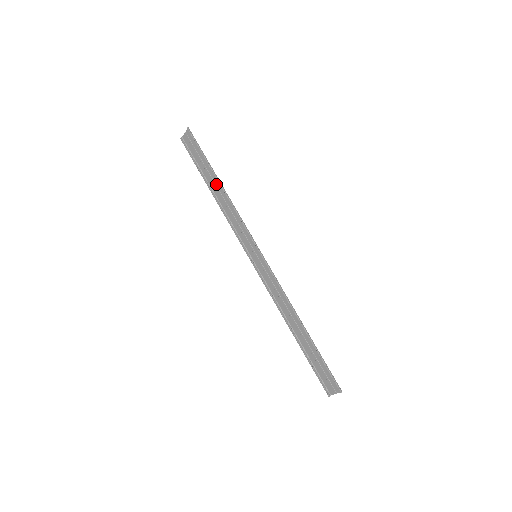
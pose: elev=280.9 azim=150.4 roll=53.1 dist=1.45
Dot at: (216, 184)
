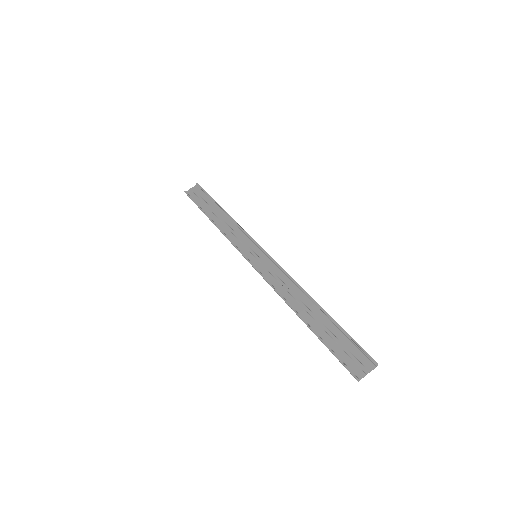
Dot at: (217, 213)
